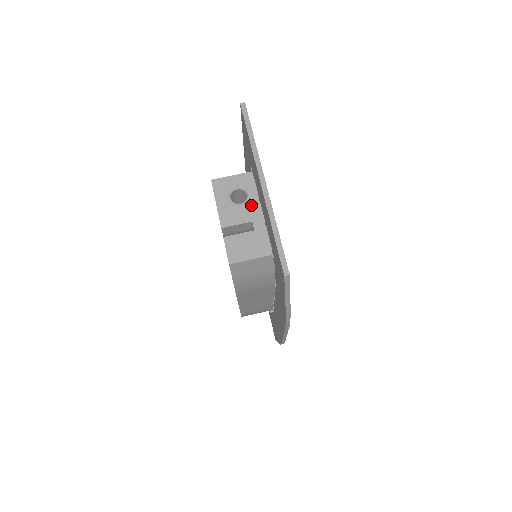
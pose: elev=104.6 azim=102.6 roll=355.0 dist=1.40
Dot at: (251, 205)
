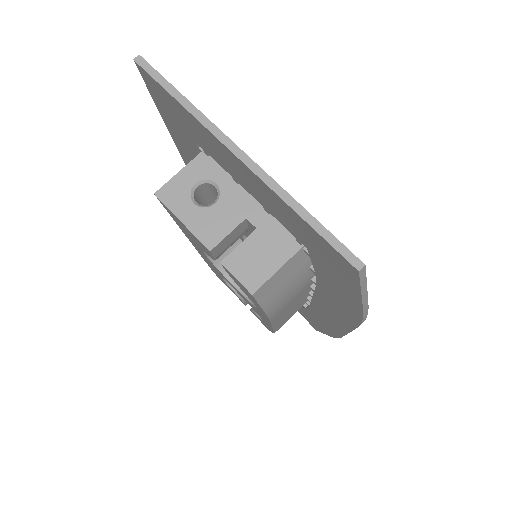
Dot at: (230, 197)
